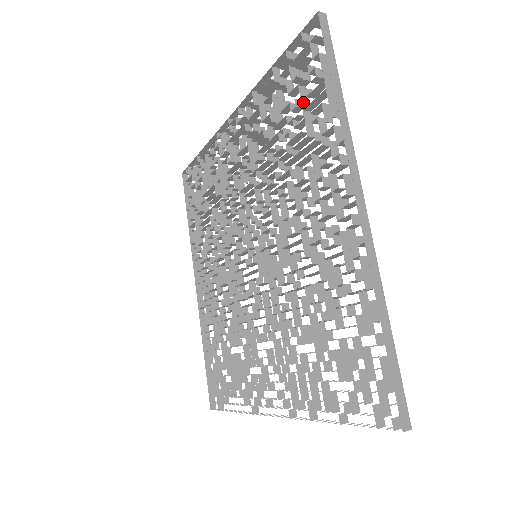
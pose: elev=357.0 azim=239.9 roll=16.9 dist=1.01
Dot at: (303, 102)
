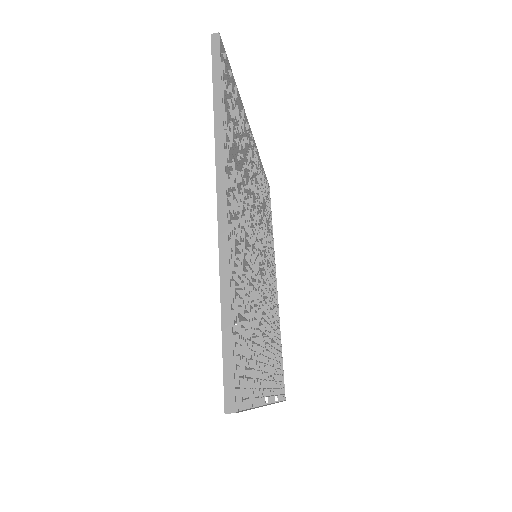
Dot at: occluded
